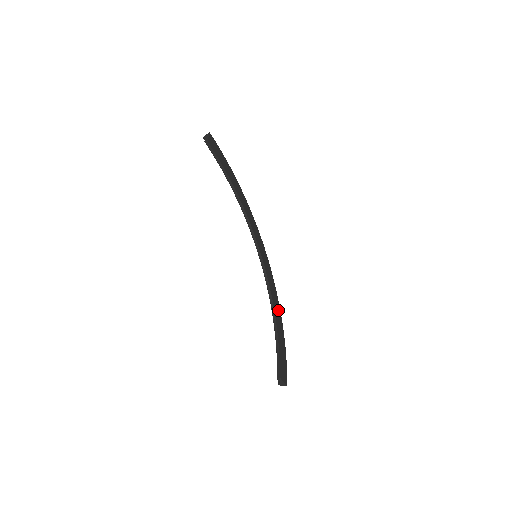
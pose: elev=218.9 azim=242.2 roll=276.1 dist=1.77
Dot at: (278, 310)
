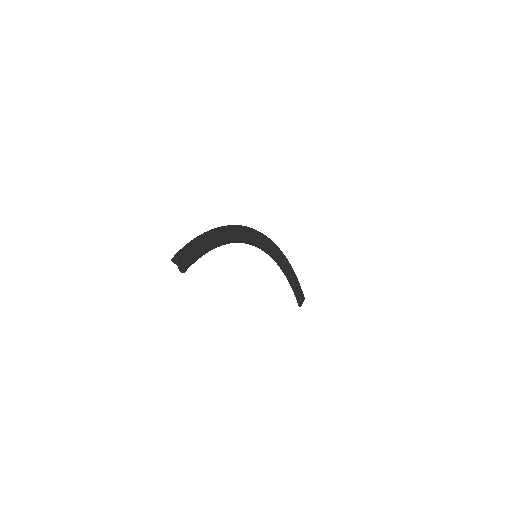
Dot at: (283, 259)
